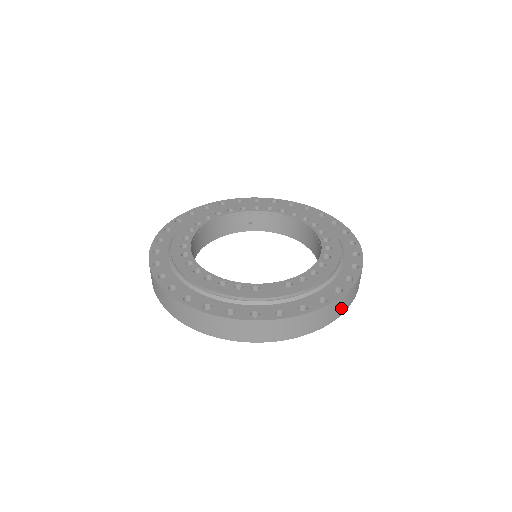
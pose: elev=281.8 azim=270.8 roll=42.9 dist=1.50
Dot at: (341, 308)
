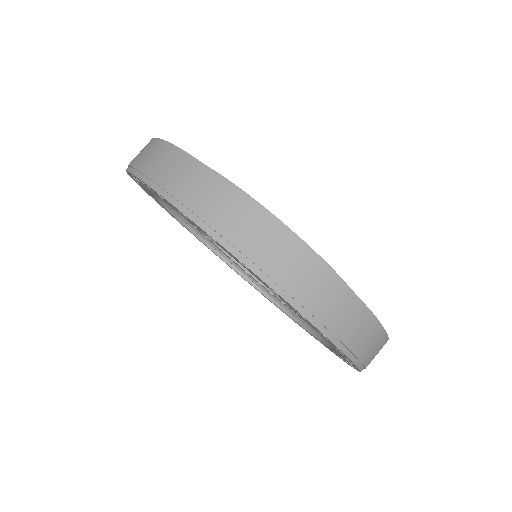
Dot at: (288, 271)
